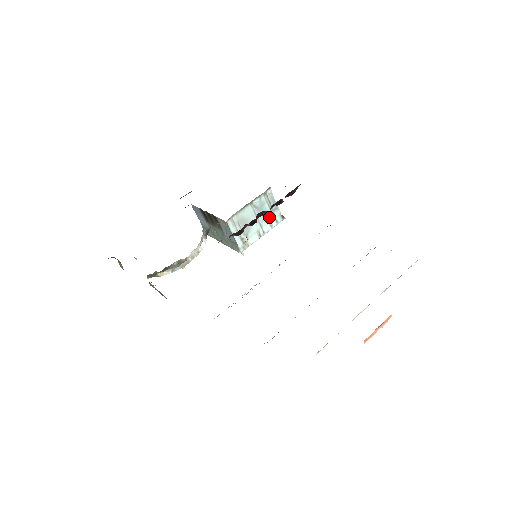
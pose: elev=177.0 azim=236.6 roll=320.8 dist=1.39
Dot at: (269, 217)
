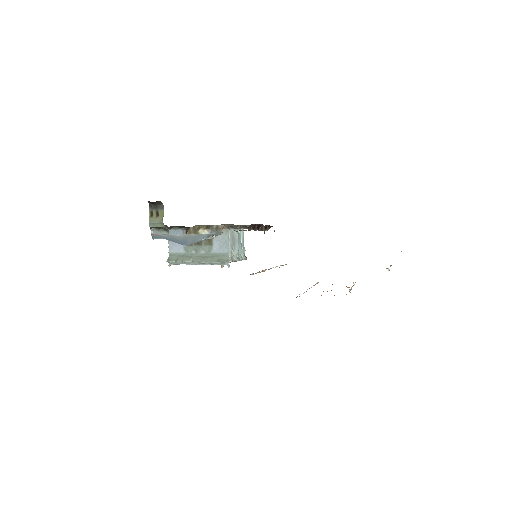
Dot at: (241, 250)
